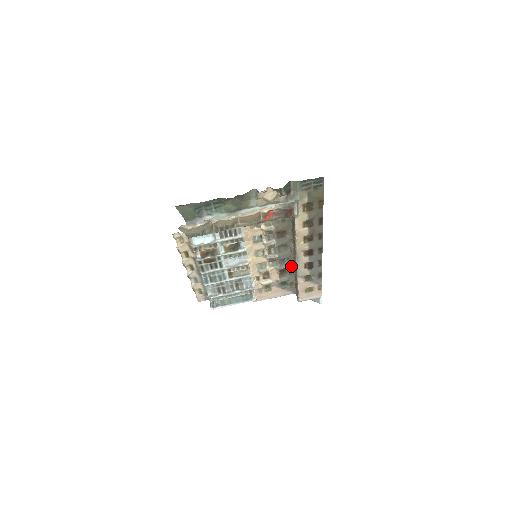
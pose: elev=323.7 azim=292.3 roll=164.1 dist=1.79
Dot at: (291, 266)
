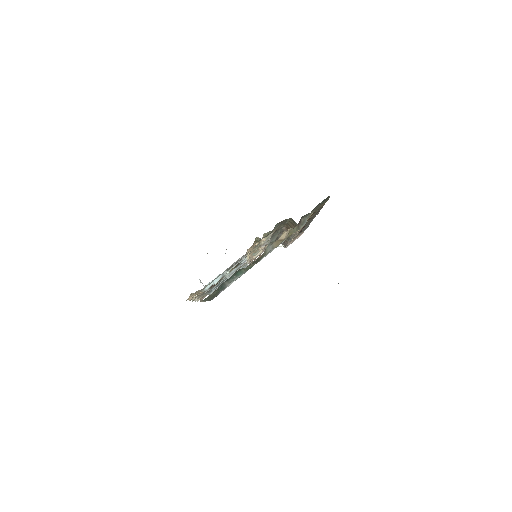
Dot at: (279, 235)
